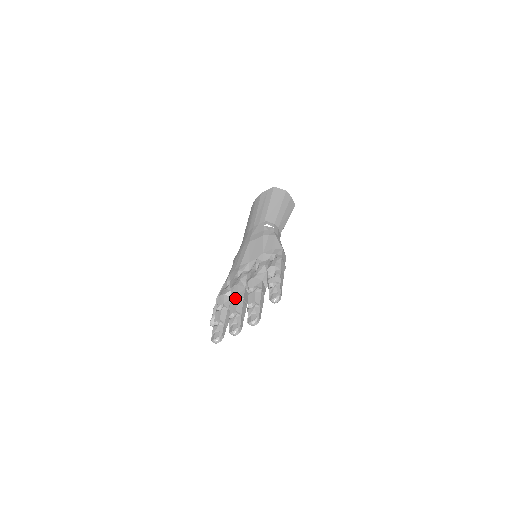
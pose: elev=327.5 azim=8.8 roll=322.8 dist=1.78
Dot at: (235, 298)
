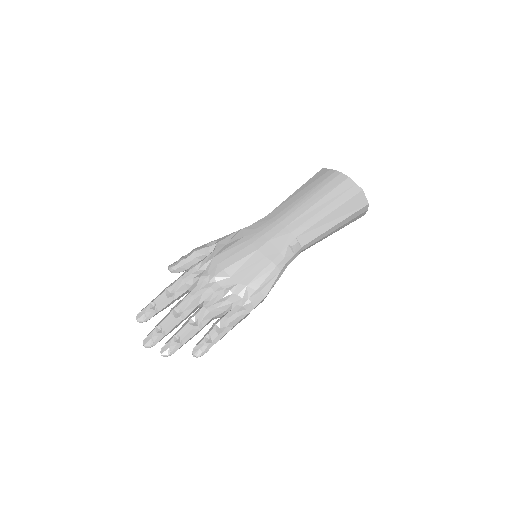
Dot at: (179, 310)
